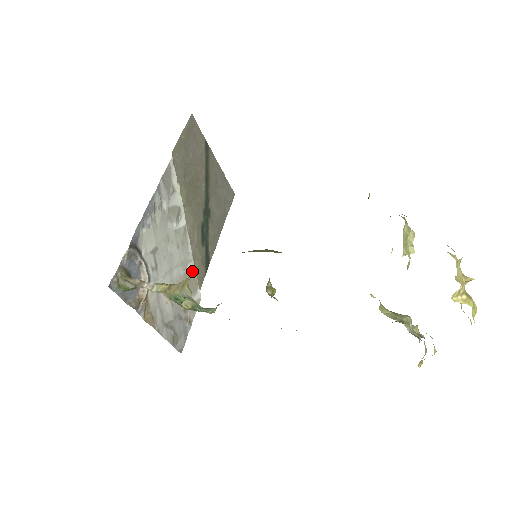
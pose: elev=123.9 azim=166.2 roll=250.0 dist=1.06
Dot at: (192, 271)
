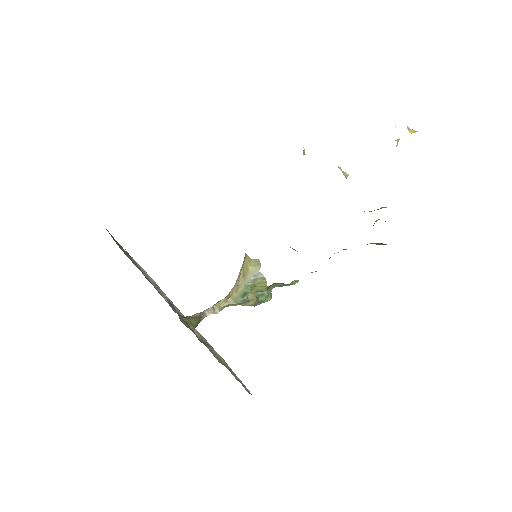
Dot at: (201, 335)
